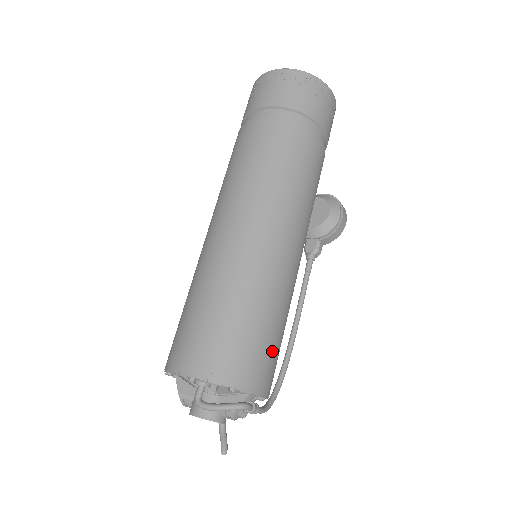
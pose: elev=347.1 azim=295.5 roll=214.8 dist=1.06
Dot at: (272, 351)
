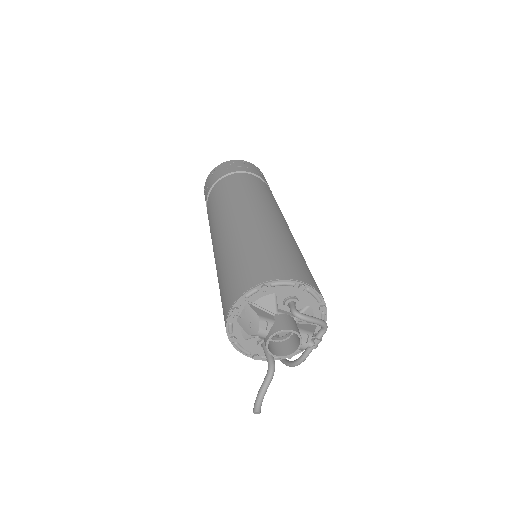
Dot at: occluded
